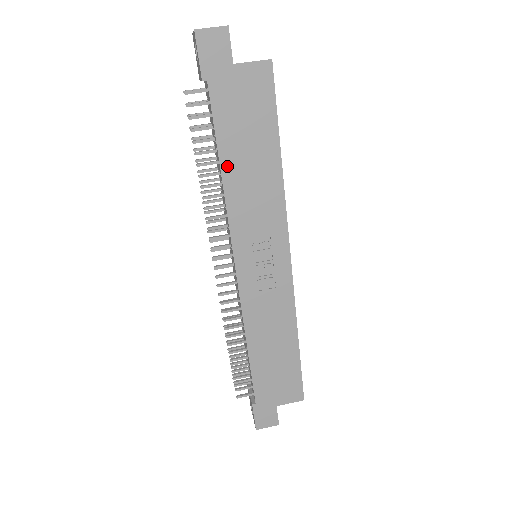
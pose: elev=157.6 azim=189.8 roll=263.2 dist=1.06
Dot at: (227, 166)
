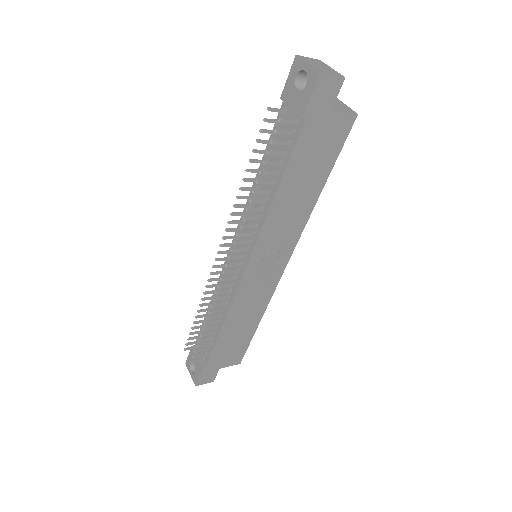
Dot at: (282, 190)
